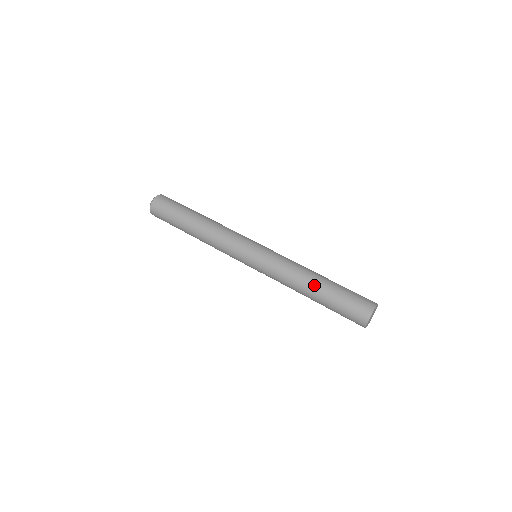
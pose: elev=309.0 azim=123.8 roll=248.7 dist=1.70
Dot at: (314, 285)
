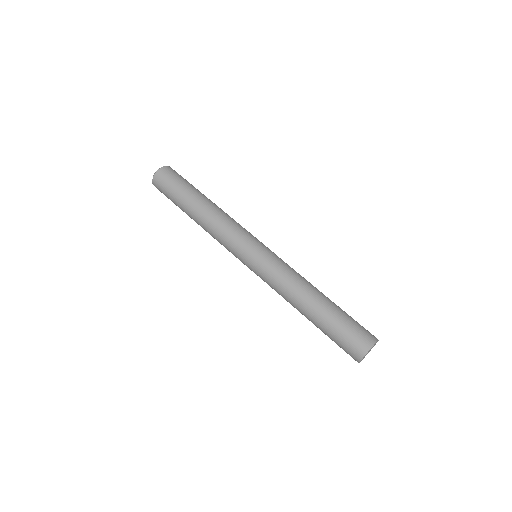
Dot at: (305, 313)
